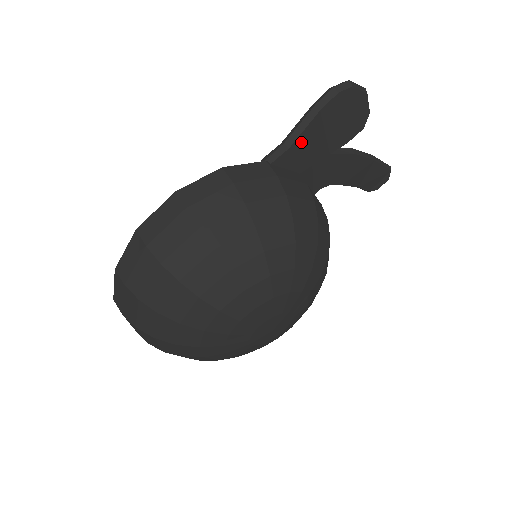
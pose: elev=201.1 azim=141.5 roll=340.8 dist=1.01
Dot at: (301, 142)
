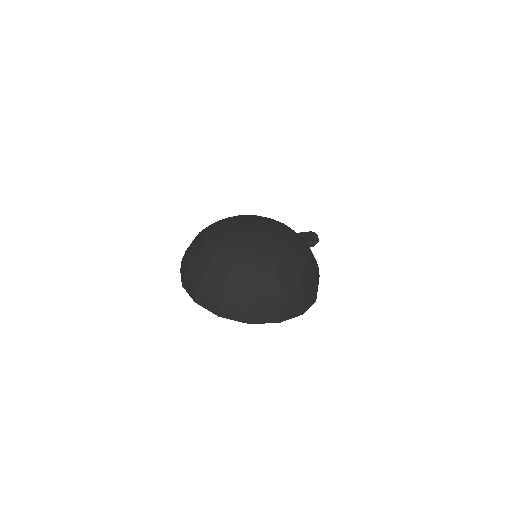
Dot at: occluded
